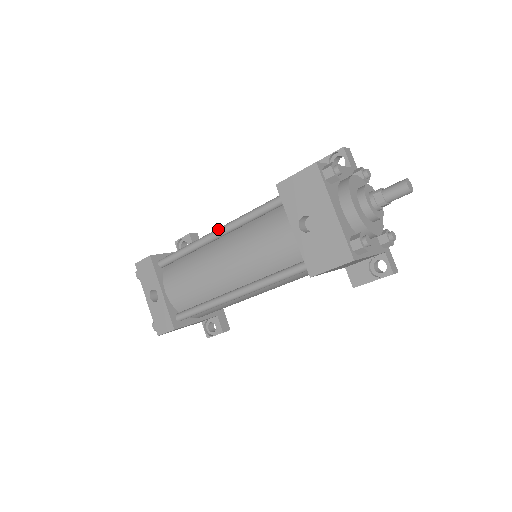
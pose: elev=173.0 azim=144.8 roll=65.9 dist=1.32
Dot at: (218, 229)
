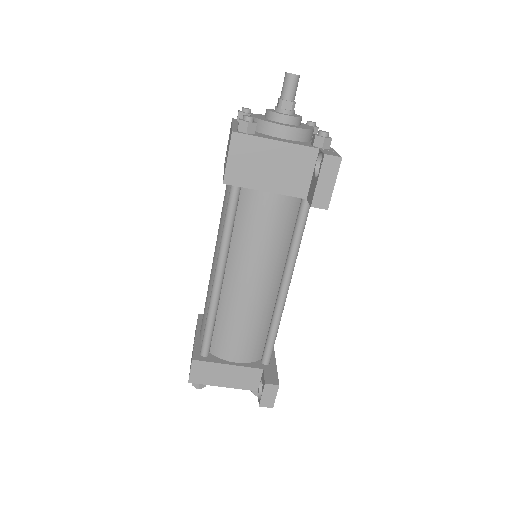
Dot at: occluded
